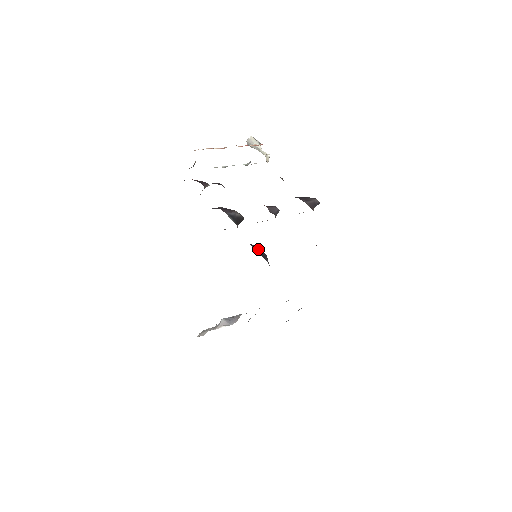
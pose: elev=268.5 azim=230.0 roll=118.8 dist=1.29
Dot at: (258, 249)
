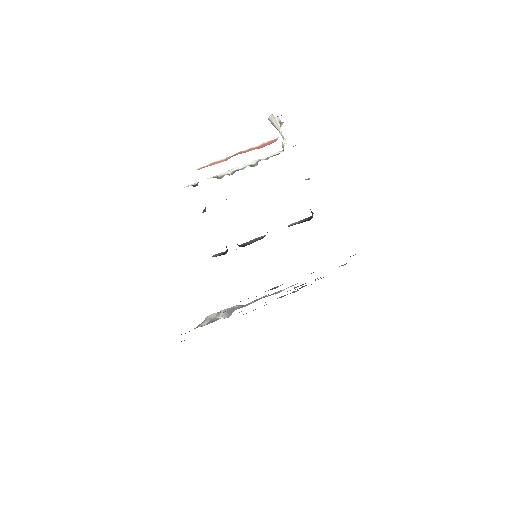
Dot at: occluded
